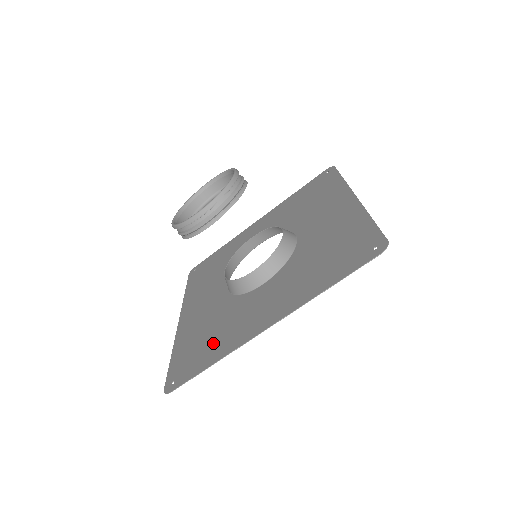
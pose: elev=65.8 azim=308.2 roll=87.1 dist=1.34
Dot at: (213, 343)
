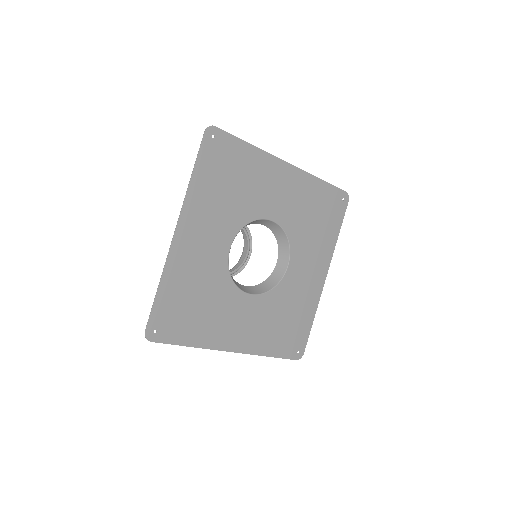
Dot at: (183, 292)
